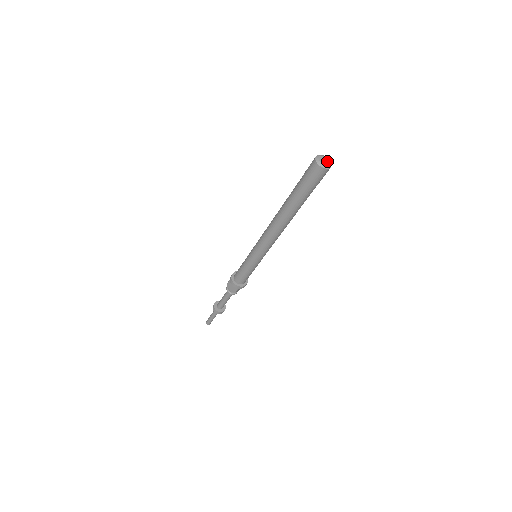
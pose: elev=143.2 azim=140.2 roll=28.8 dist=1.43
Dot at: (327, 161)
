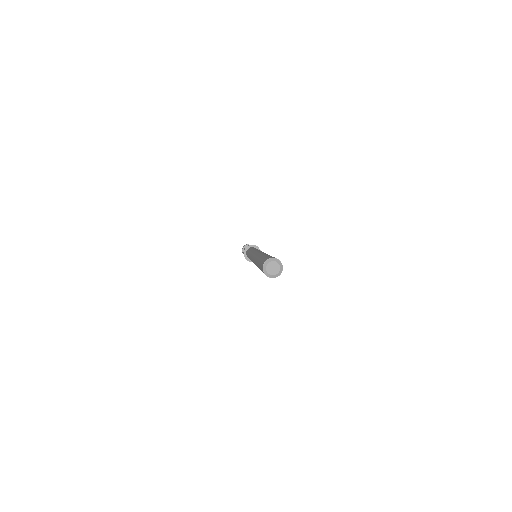
Dot at: (276, 269)
